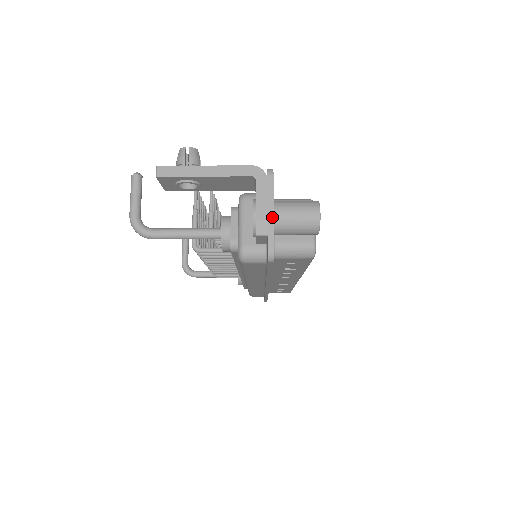
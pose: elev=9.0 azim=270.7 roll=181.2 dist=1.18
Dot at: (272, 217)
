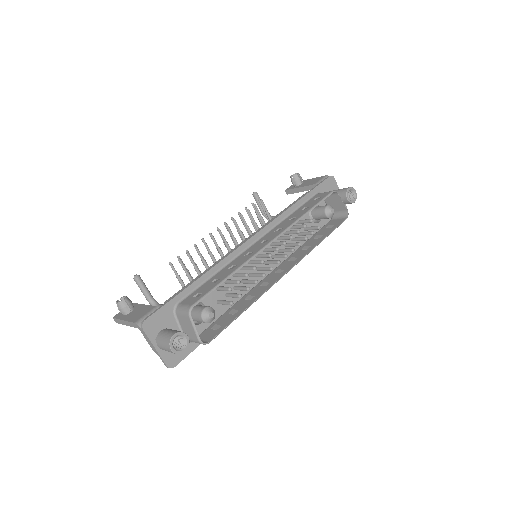
Dot at: (156, 351)
